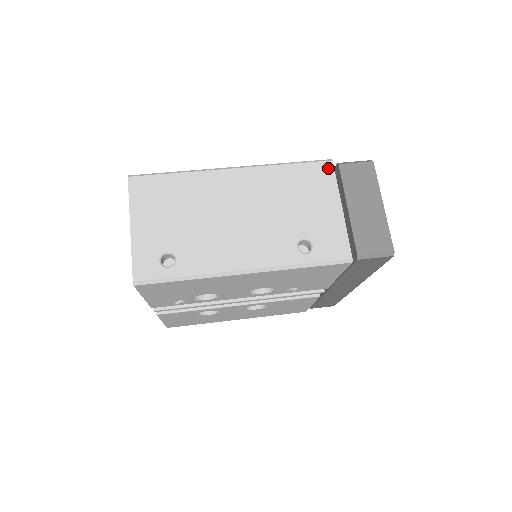
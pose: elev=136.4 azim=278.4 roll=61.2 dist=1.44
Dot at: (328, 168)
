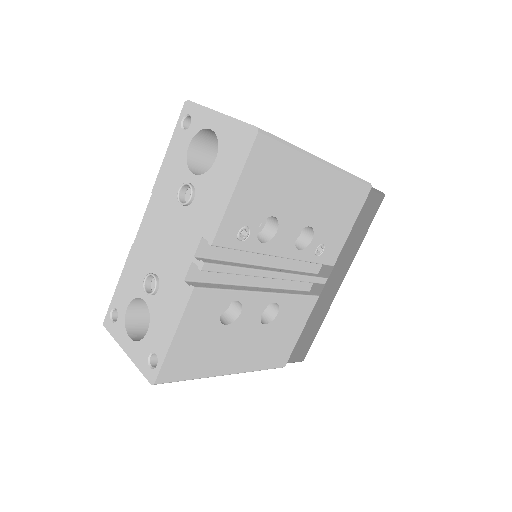
Dot at: occluded
